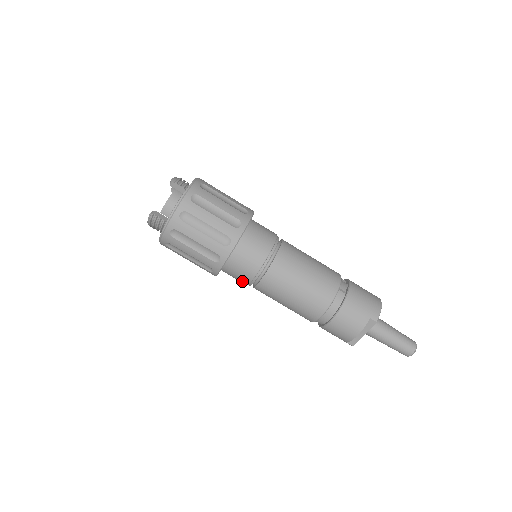
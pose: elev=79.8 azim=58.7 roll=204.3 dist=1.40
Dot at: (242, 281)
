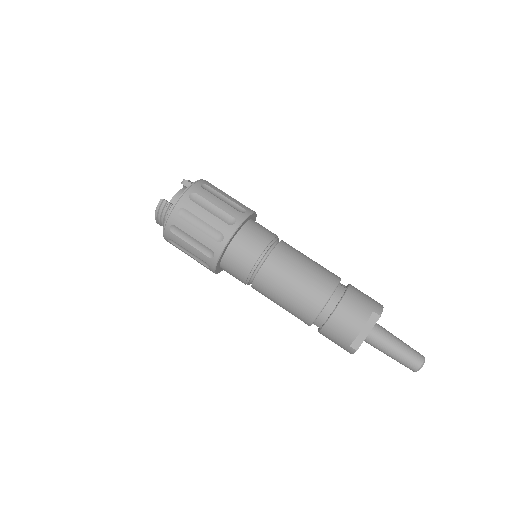
Dot at: (242, 272)
